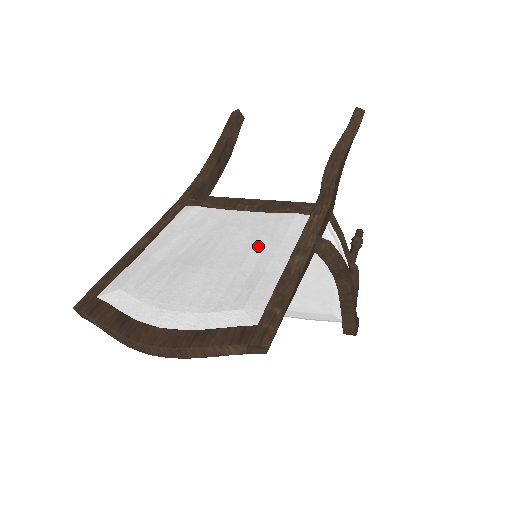
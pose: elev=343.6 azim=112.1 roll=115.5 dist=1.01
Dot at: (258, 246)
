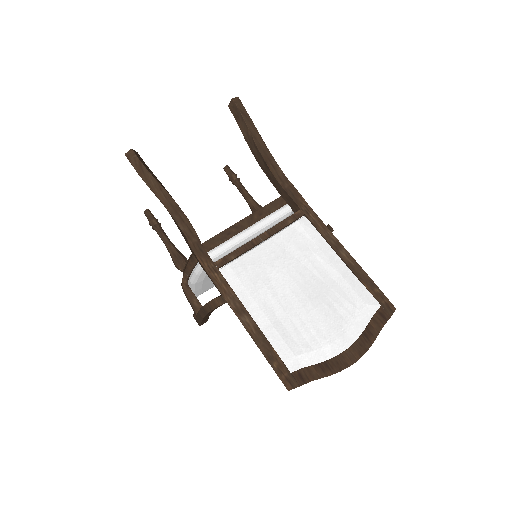
Dot at: (313, 262)
